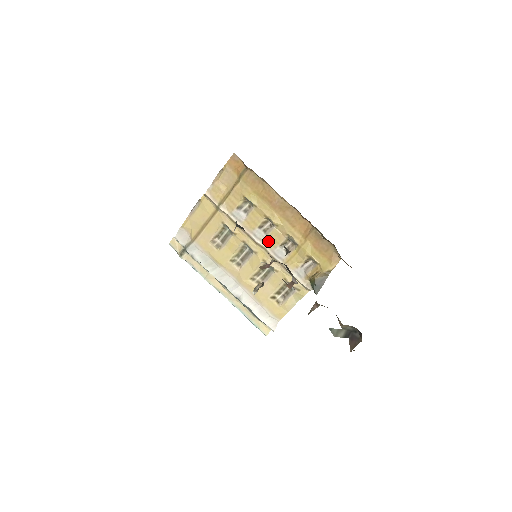
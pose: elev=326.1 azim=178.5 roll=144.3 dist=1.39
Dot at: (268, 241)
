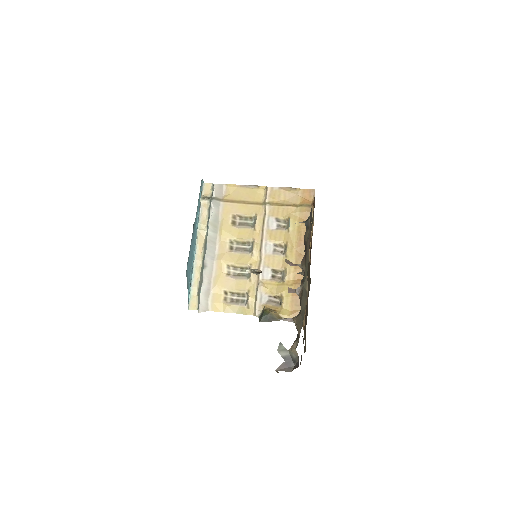
Dot at: (269, 258)
